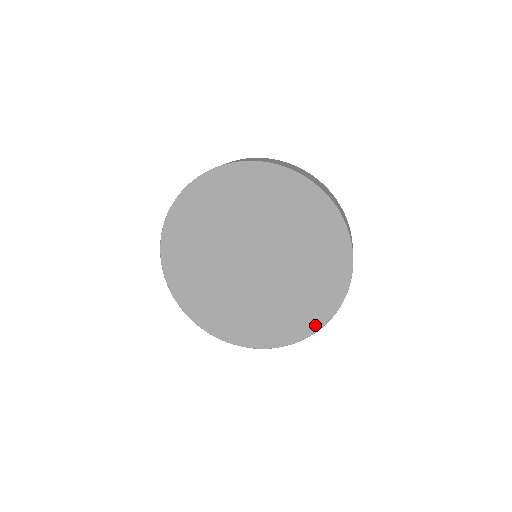
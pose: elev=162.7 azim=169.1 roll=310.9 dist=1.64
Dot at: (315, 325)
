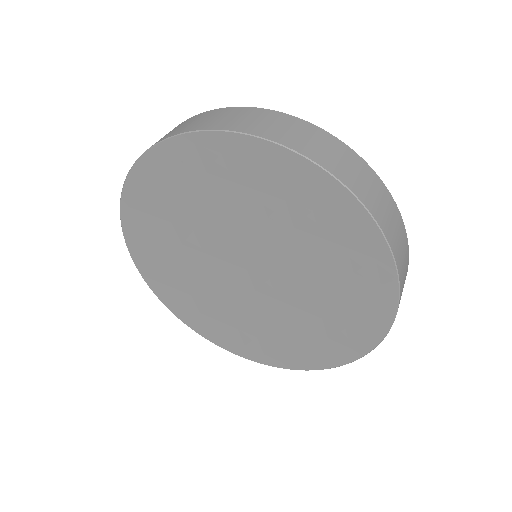
Dot at: (376, 331)
